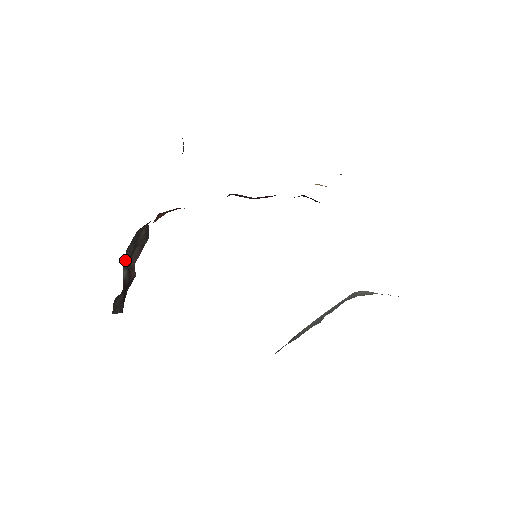
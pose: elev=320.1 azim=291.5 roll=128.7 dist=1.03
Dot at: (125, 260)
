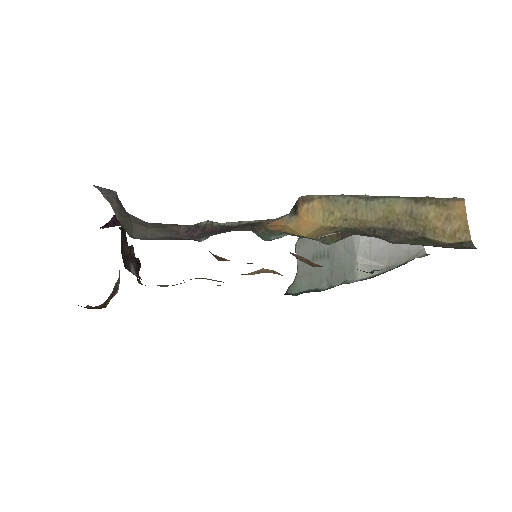
Dot at: (126, 265)
